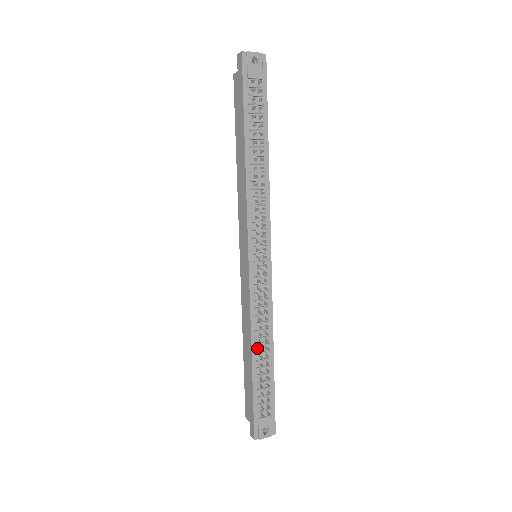
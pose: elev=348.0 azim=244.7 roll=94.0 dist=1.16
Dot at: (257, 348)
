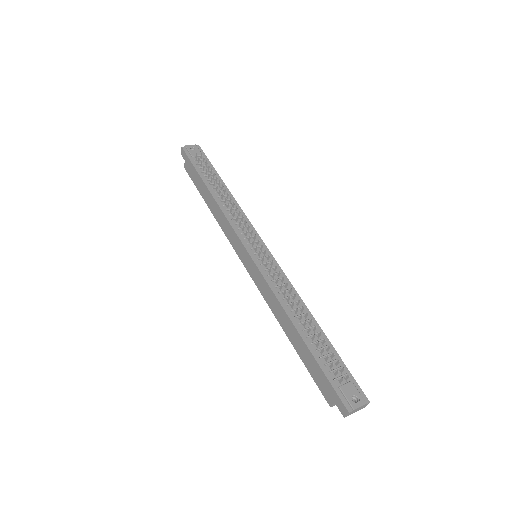
Dot at: (296, 319)
